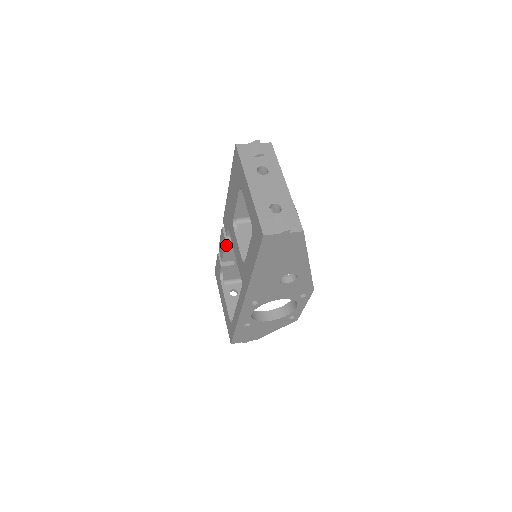
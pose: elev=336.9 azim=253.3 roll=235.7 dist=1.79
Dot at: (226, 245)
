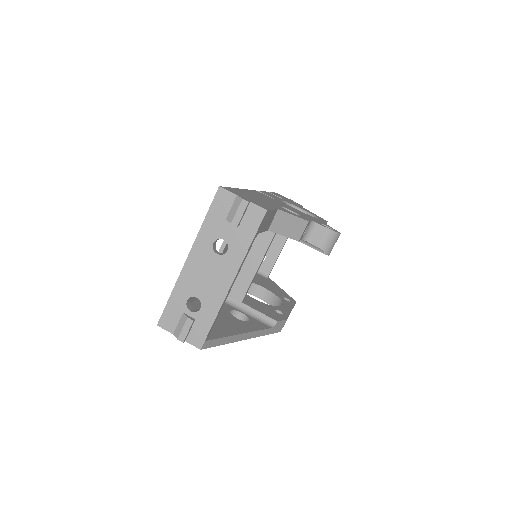
Dot at: occluded
